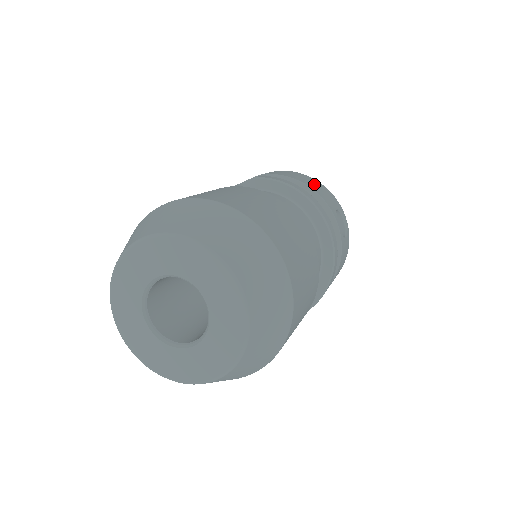
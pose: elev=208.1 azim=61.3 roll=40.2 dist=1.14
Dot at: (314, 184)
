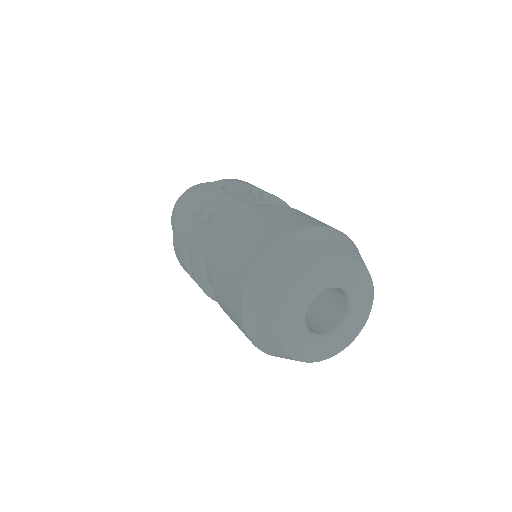
Dot at: occluded
